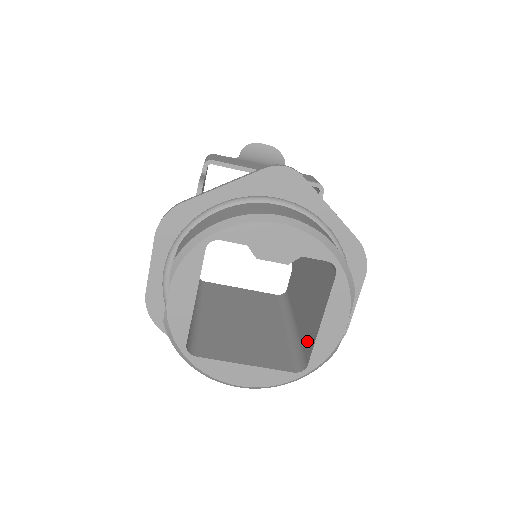
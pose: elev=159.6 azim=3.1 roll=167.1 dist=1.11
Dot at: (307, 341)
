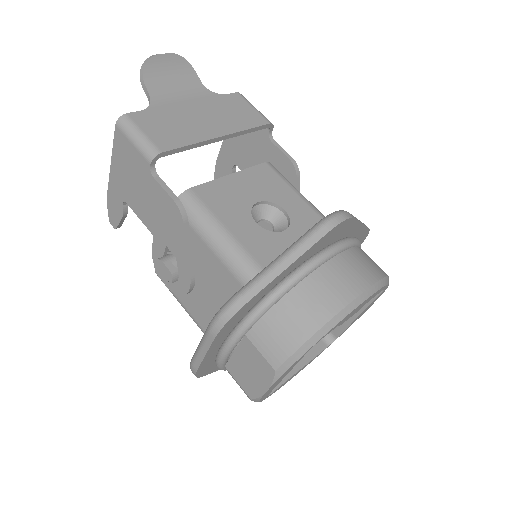
Dot at: occluded
